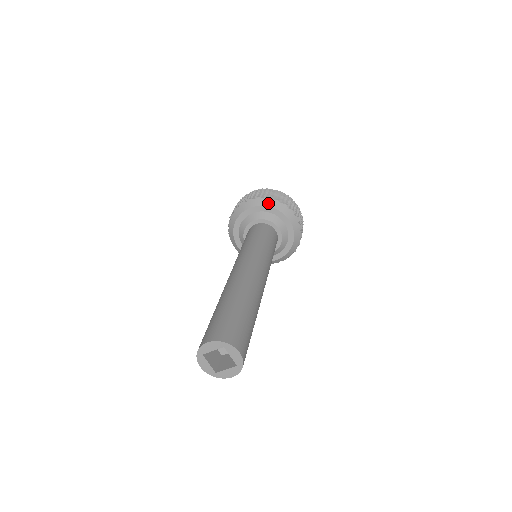
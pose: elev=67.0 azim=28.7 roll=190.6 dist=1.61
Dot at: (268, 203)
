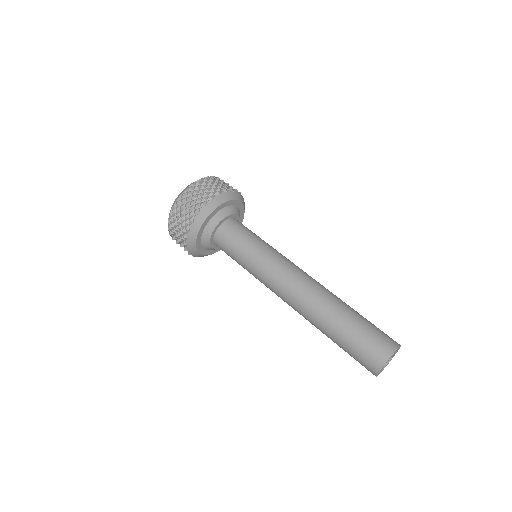
Dot at: (232, 196)
